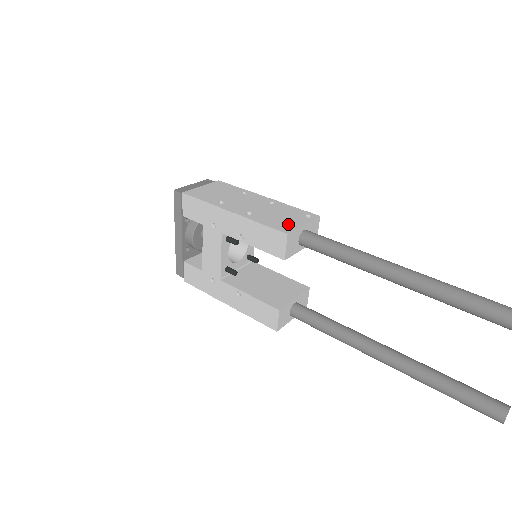
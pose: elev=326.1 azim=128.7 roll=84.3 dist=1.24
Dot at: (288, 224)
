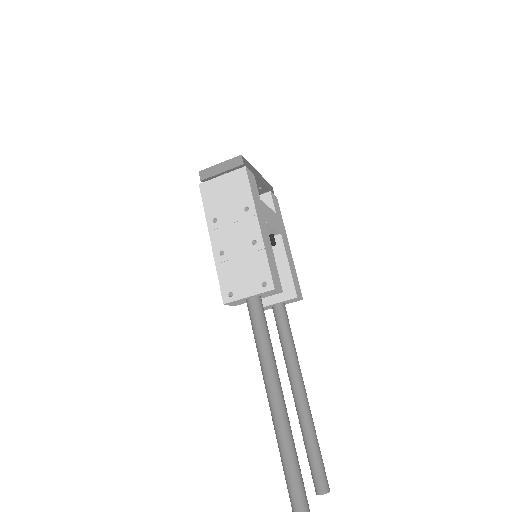
Dot at: (236, 289)
